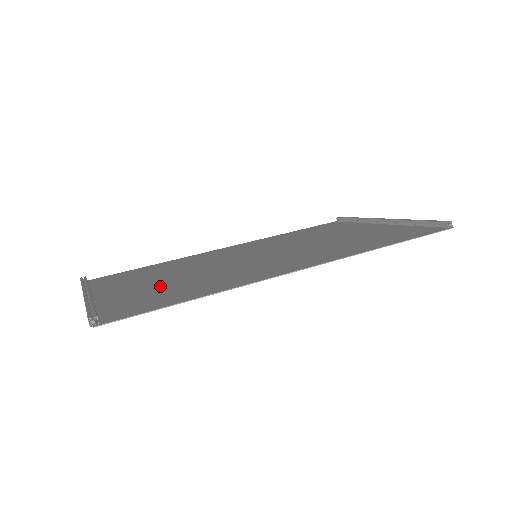
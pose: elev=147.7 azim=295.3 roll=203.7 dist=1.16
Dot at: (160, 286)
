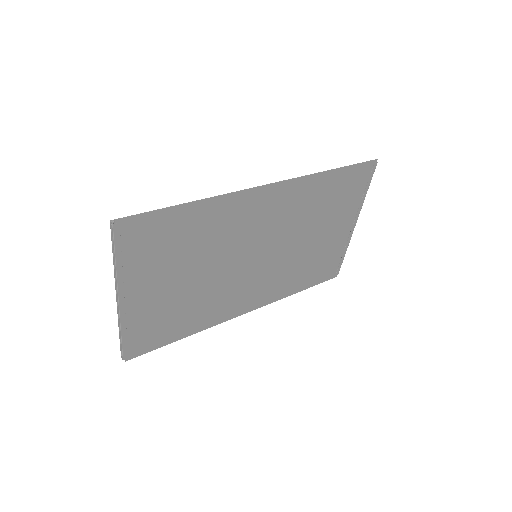
Dot at: (176, 263)
